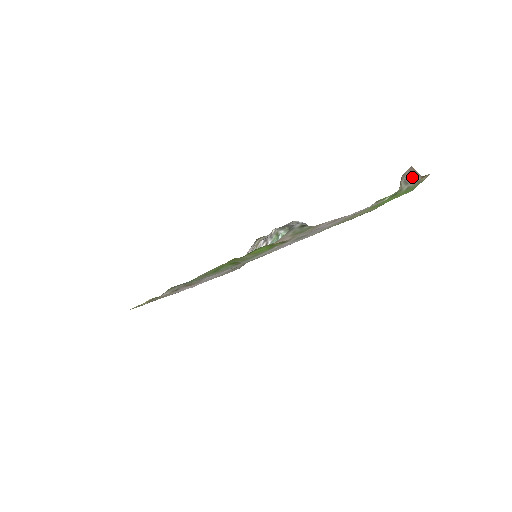
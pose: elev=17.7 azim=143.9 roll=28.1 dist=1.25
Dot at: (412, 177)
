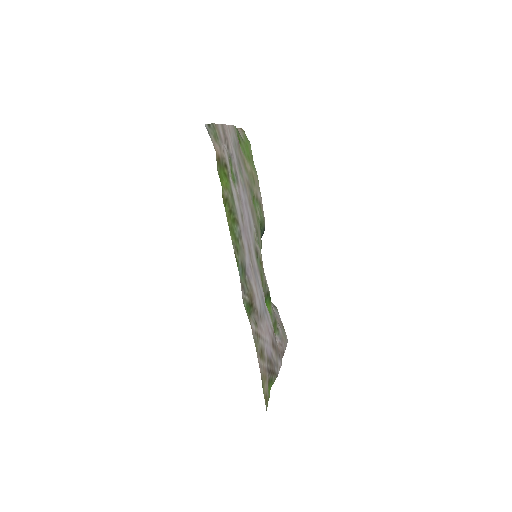
Dot at: occluded
